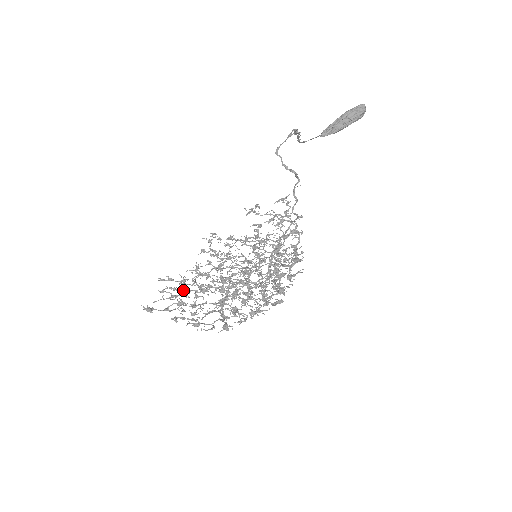
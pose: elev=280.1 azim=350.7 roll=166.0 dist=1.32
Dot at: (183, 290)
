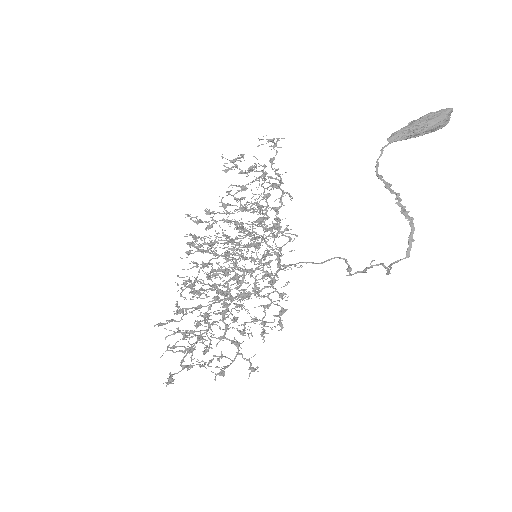
Dot at: (193, 333)
